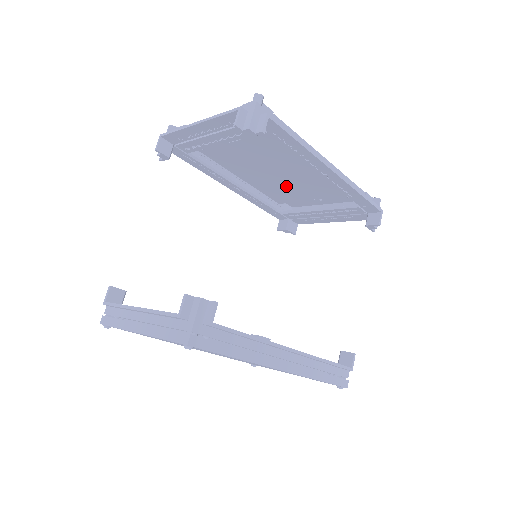
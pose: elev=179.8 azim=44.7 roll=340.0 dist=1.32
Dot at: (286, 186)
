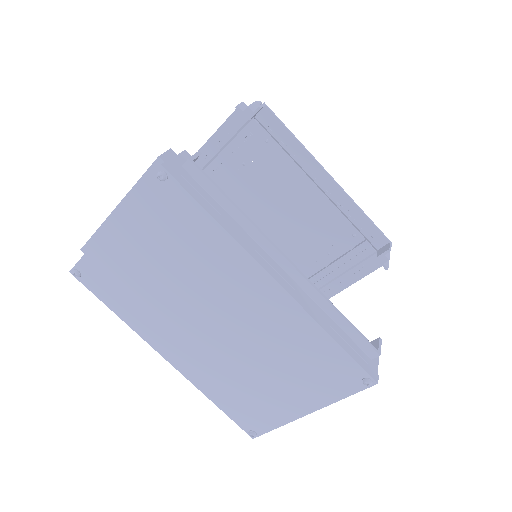
Dot at: (291, 238)
